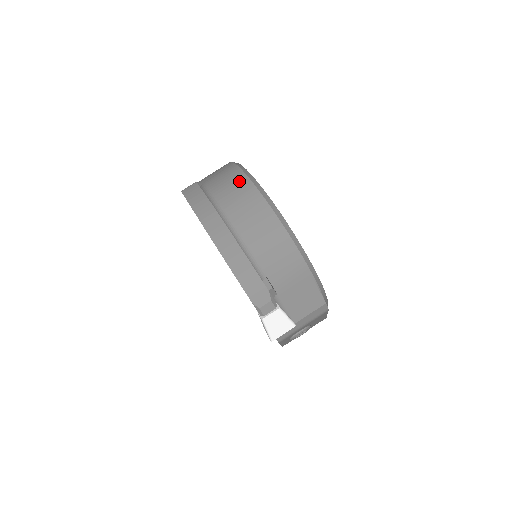
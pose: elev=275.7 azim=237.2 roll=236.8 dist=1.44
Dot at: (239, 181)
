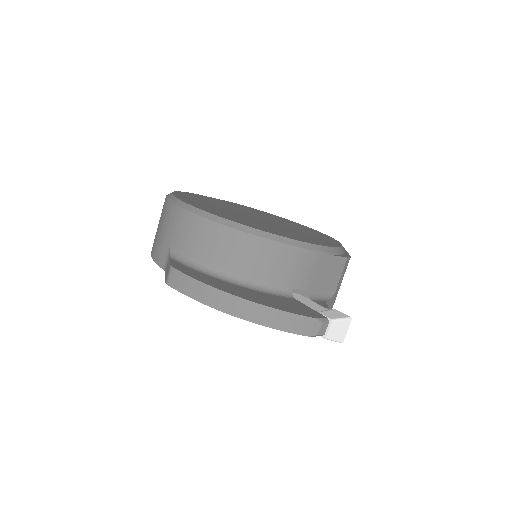
Dot at: (201, 228)
